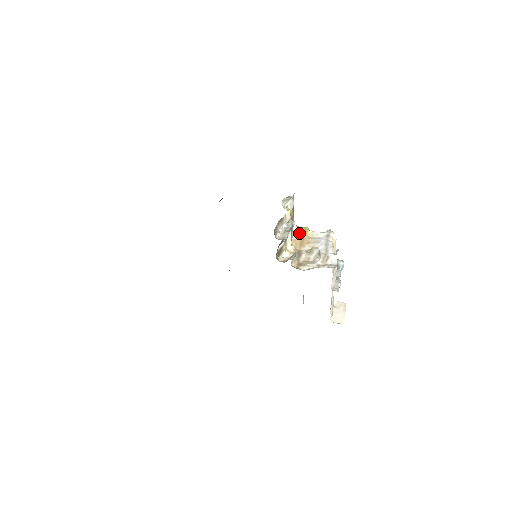
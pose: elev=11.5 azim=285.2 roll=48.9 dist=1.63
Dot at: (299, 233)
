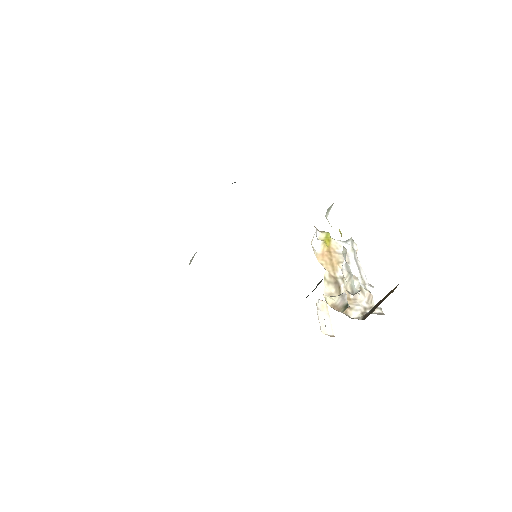
Dot at: (324, 244)
